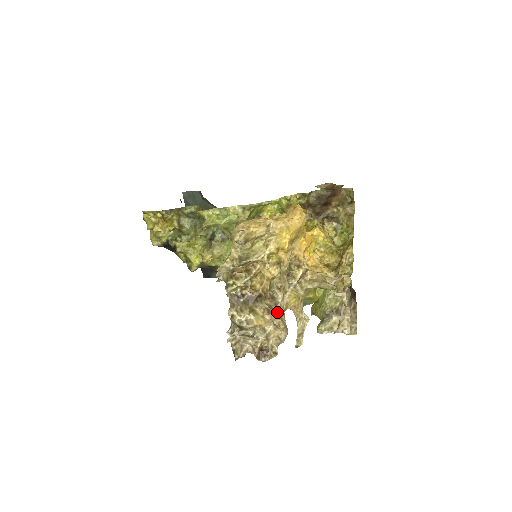
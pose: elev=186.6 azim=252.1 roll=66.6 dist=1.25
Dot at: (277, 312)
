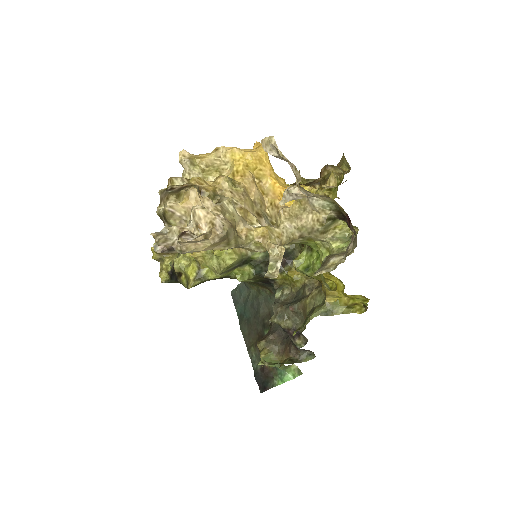
Dot at: (215, 205)
